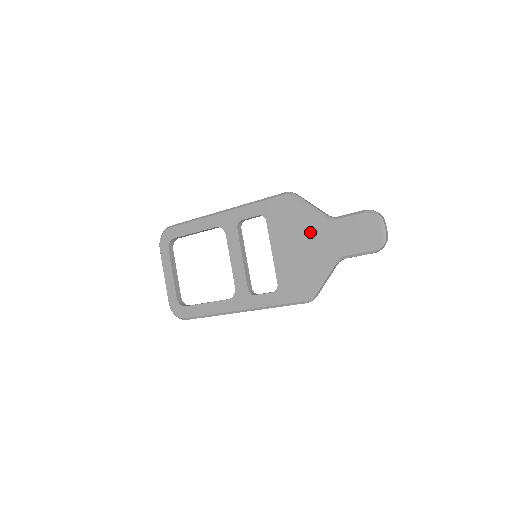
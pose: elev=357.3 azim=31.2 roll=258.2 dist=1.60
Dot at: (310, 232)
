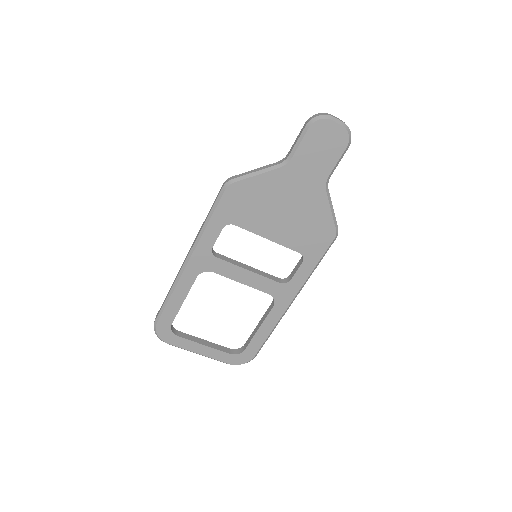
Dot at: (281, 191)
